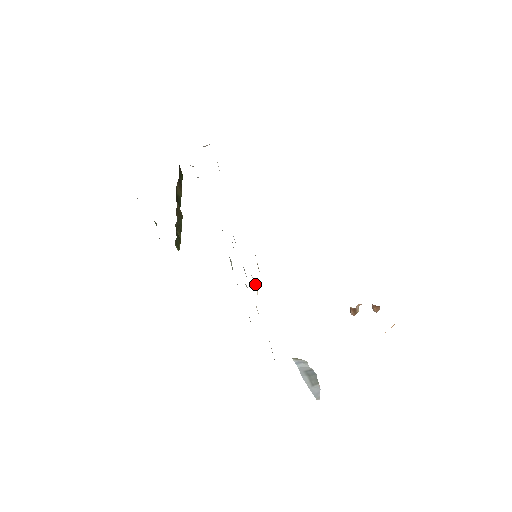
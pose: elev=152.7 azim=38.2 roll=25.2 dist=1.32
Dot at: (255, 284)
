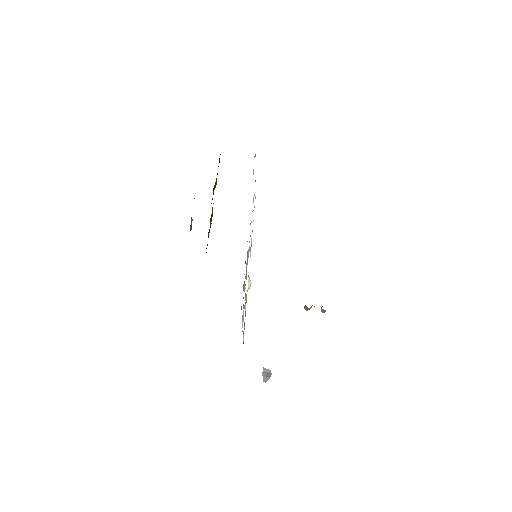
Dot at: (248, 280)
